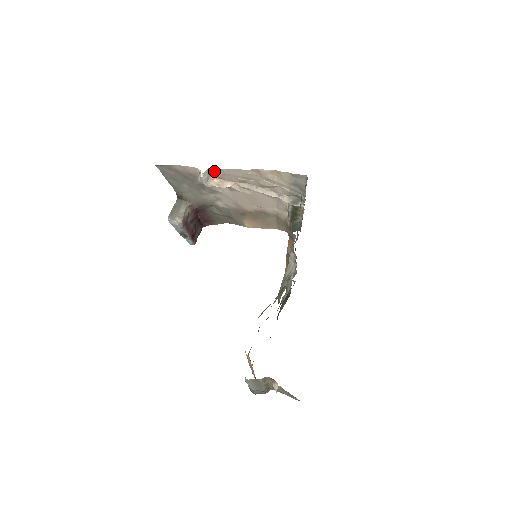
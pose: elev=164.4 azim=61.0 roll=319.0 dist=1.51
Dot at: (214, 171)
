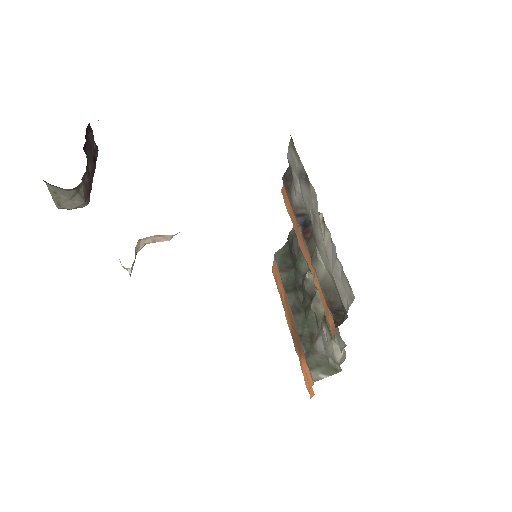
Dot at: occluded
